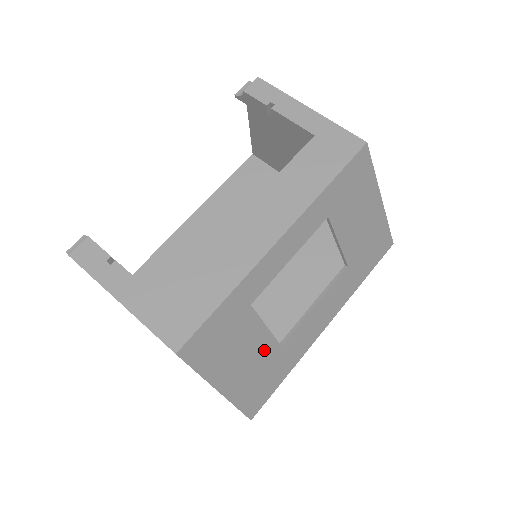
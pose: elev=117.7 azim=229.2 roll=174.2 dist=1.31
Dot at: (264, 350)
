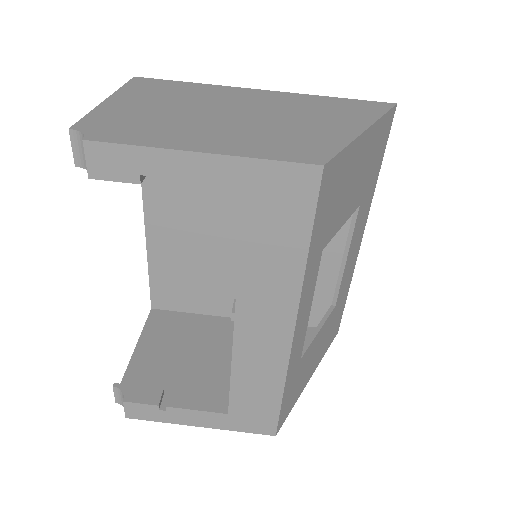
Dot at: (325, 330)
